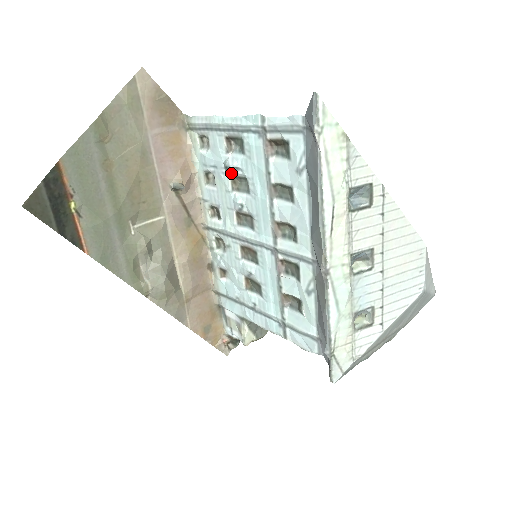
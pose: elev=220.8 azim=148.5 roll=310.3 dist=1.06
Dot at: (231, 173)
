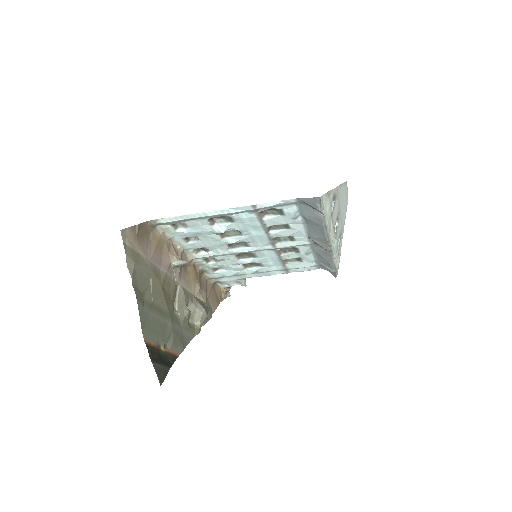
Dot at: occluded
